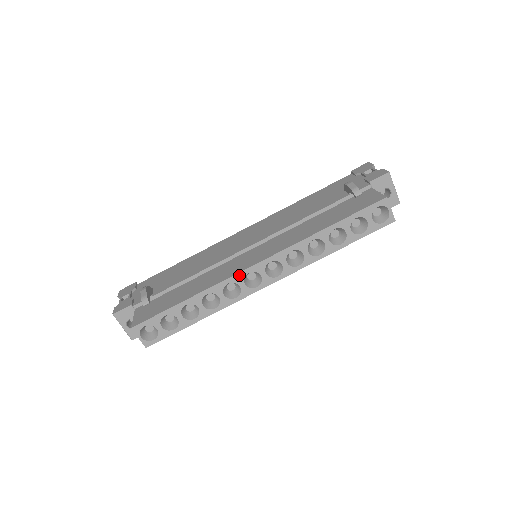
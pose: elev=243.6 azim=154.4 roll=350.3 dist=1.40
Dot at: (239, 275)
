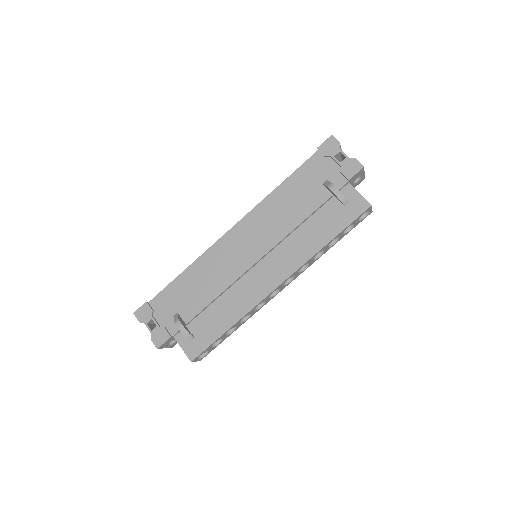
Dot at: (266, 298)
